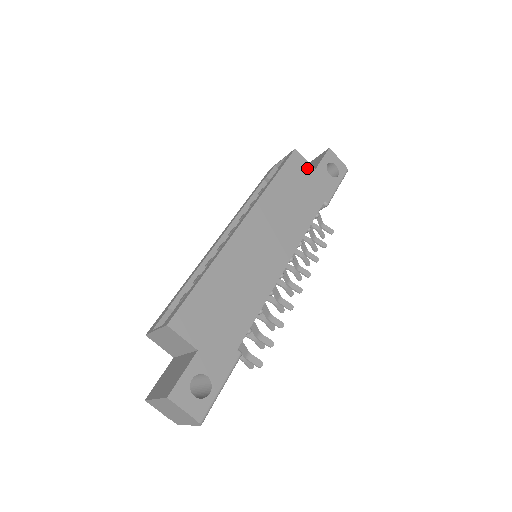
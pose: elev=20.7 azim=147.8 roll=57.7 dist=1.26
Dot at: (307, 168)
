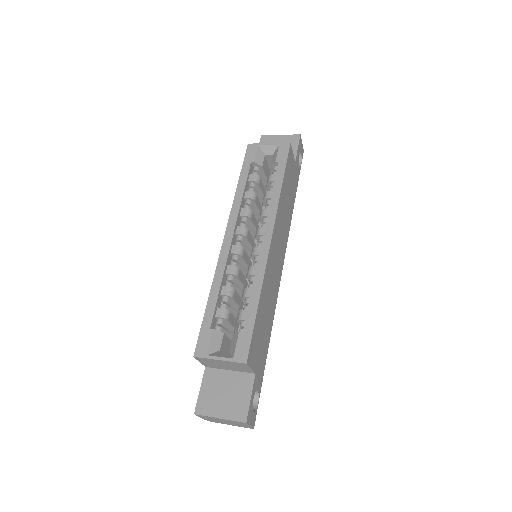
Dot at: (293, 162)
